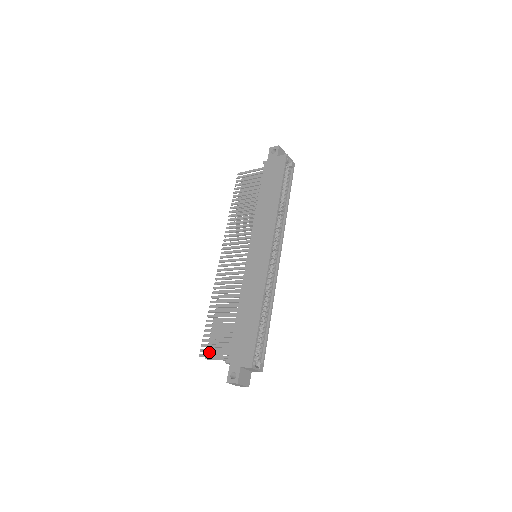
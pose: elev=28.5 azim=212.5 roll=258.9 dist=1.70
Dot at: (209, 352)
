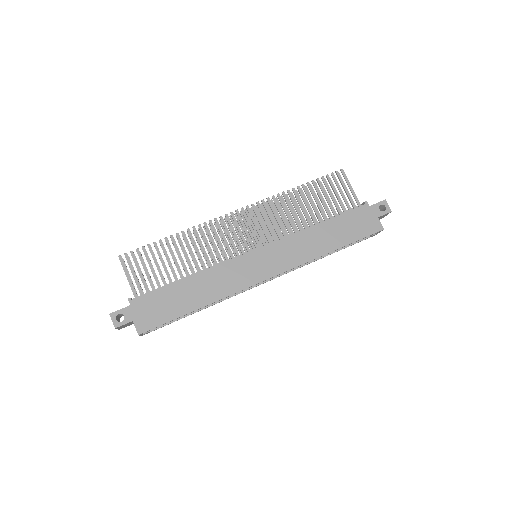
Dot at: occluded
